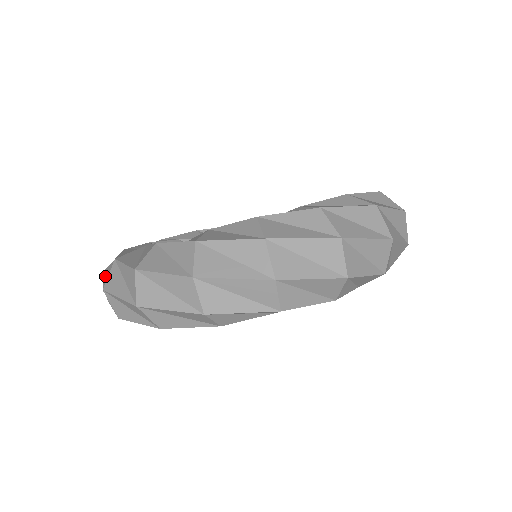
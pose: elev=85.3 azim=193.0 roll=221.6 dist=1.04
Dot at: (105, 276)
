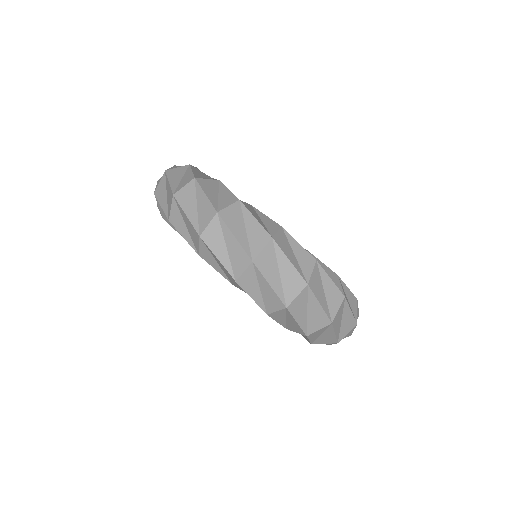
Dot at: (173, 167)
